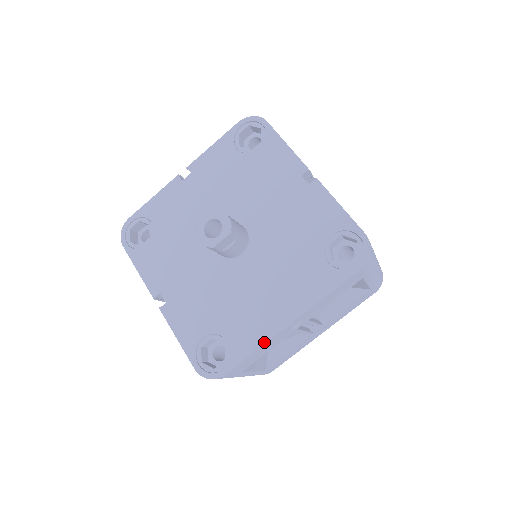
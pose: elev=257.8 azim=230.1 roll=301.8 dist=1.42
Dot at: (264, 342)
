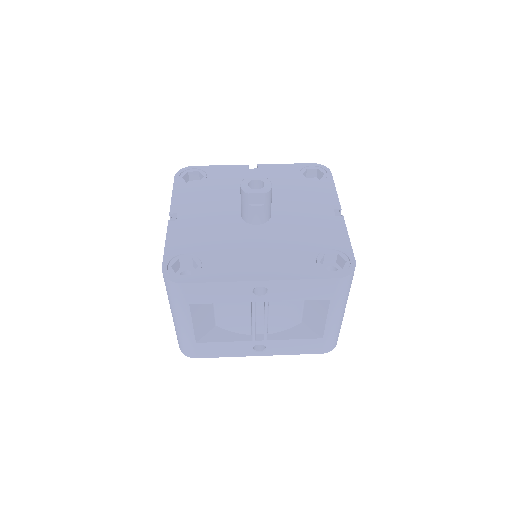
Dot at: (230, 280)
